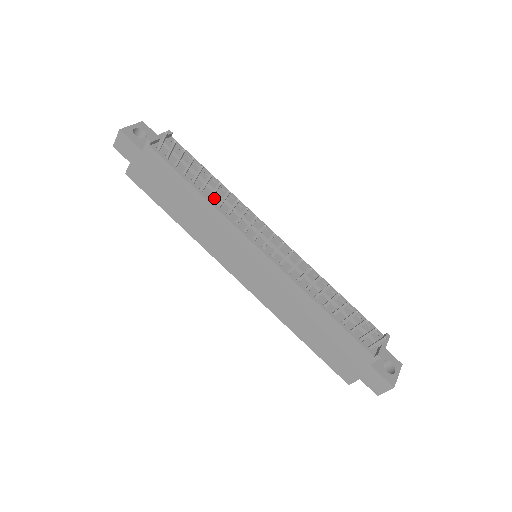
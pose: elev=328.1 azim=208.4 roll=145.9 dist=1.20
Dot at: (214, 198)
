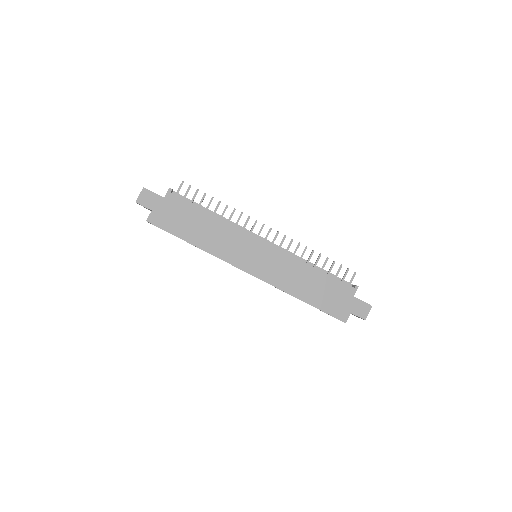
Dot at: occluded
